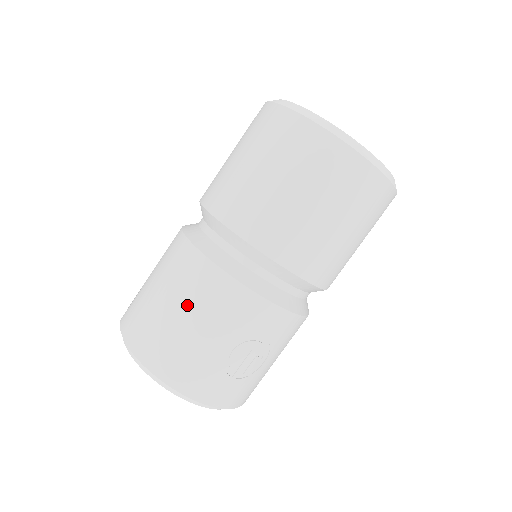
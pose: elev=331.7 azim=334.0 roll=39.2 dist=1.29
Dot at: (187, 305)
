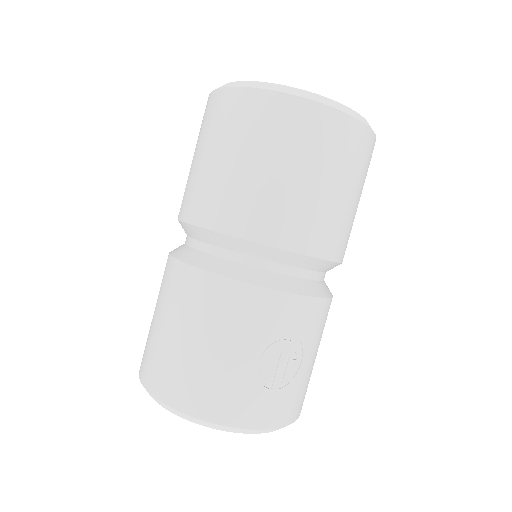
Dot at: (195, 326)
